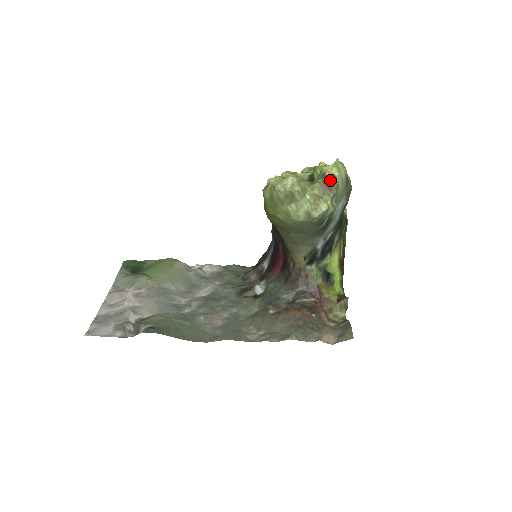
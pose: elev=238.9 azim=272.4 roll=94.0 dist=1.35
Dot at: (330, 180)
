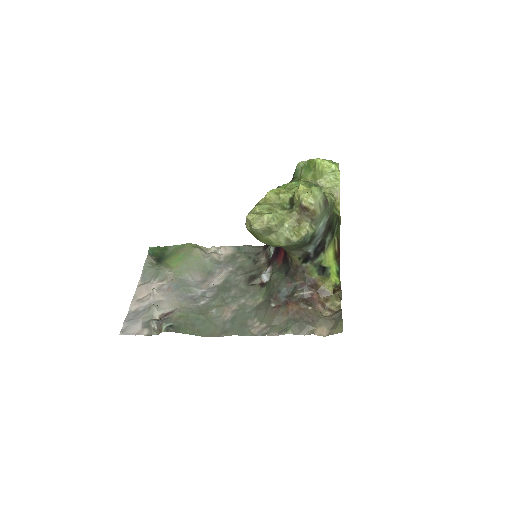
Dot at: (307, 208)
